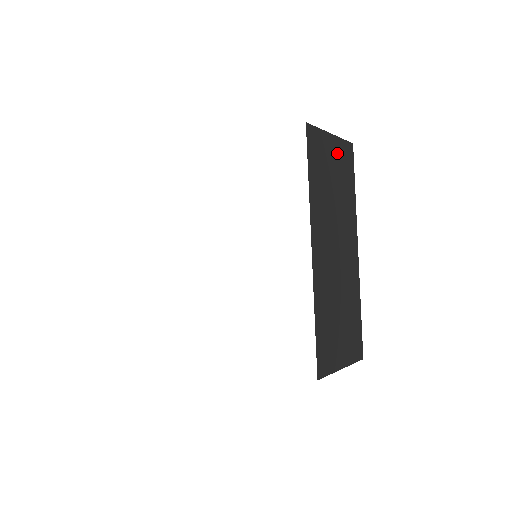
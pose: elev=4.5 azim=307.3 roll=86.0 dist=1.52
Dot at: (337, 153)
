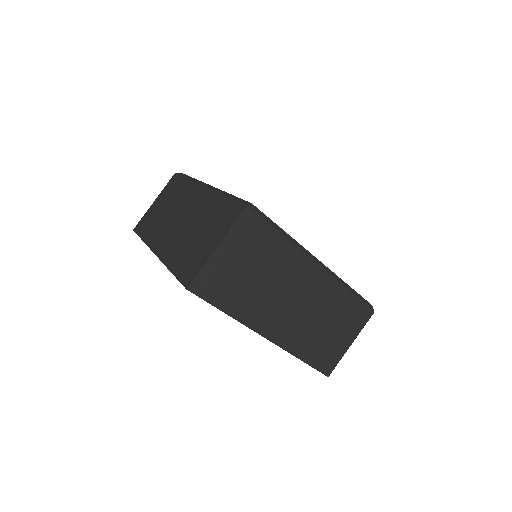
Dot at: (236, 248)
